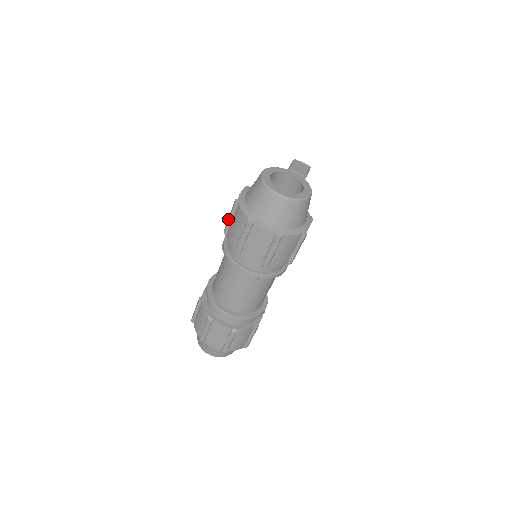
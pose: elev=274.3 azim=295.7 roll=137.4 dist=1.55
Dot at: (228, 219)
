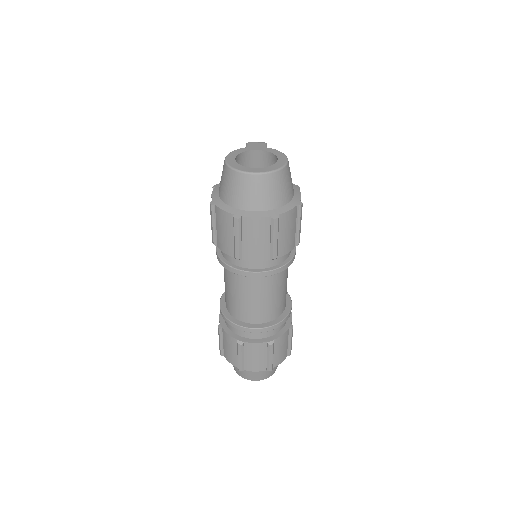
Dot at: (211, 228)
